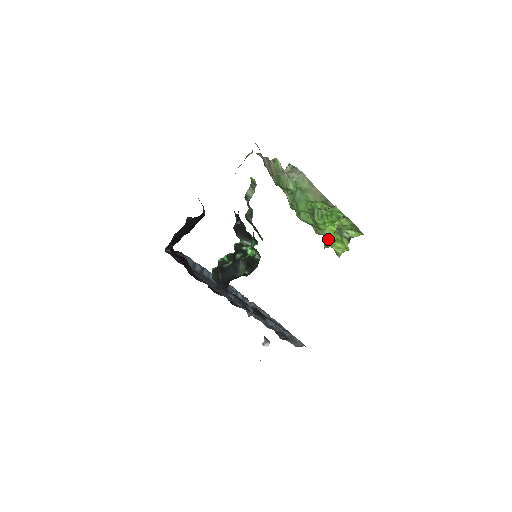
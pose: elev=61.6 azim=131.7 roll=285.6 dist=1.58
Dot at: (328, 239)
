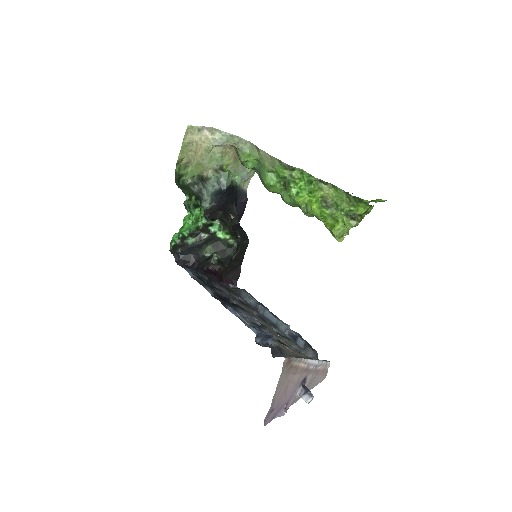
Dot at: (319, 218)
